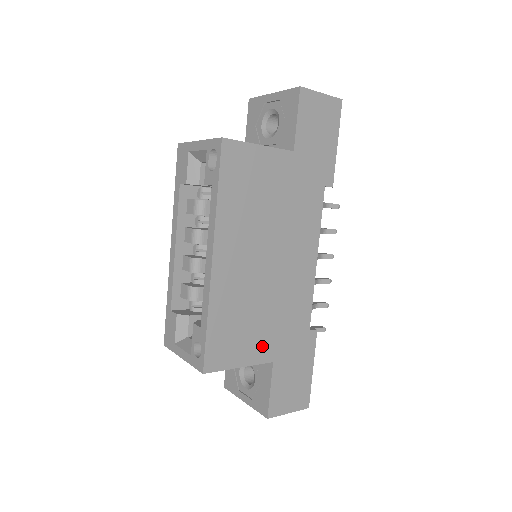
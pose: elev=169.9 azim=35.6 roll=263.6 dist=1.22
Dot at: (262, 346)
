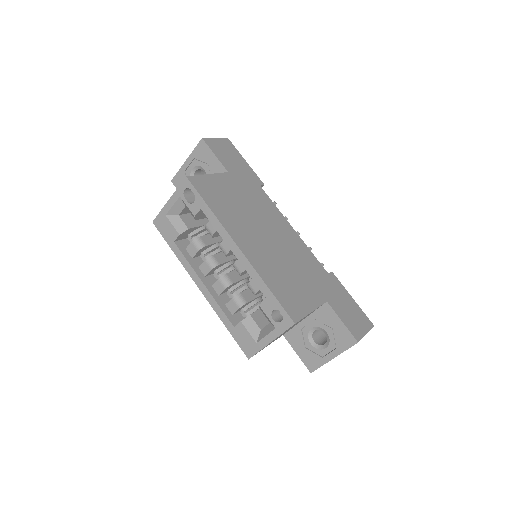
Dot at: (312, 293)
